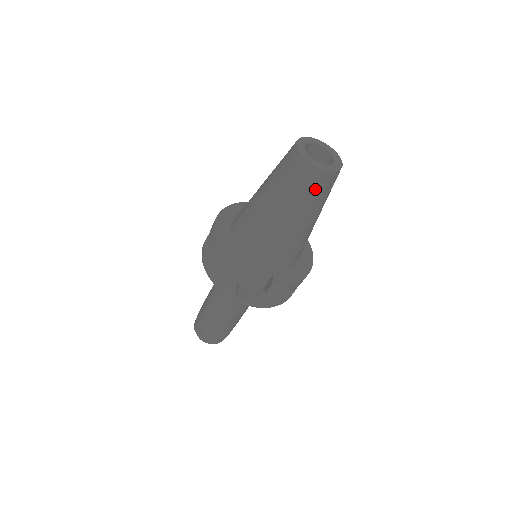
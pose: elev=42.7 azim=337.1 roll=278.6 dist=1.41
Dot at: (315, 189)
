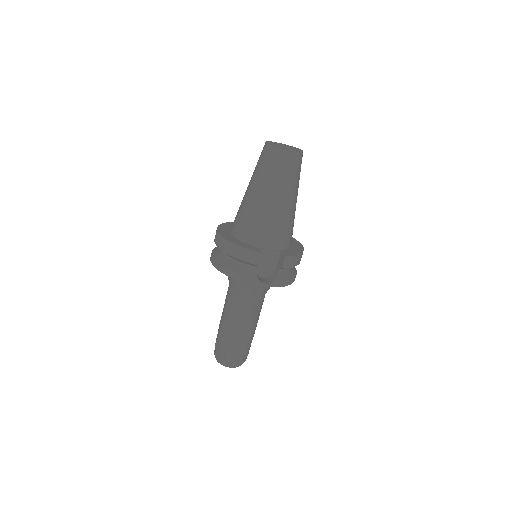
Dot at: (293, 167)
